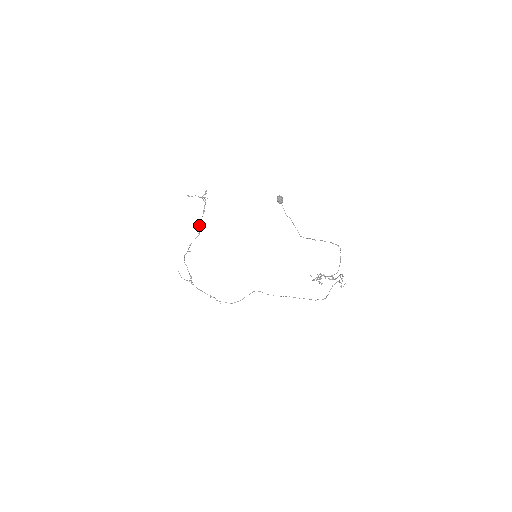
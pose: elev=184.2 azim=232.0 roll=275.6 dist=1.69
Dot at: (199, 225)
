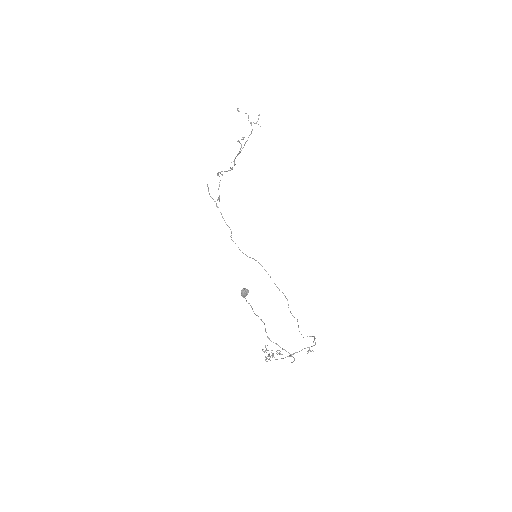
Dot at: (234, 159)
